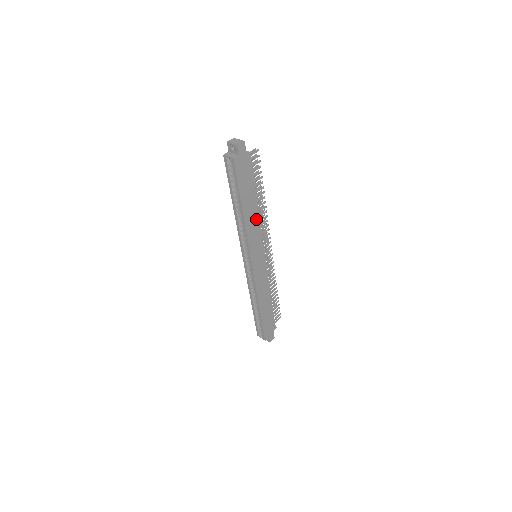
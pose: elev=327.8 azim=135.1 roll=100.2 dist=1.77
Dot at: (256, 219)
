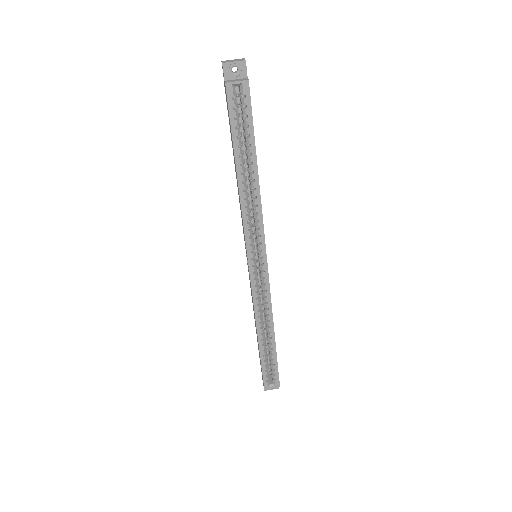
Dot at: occluded
